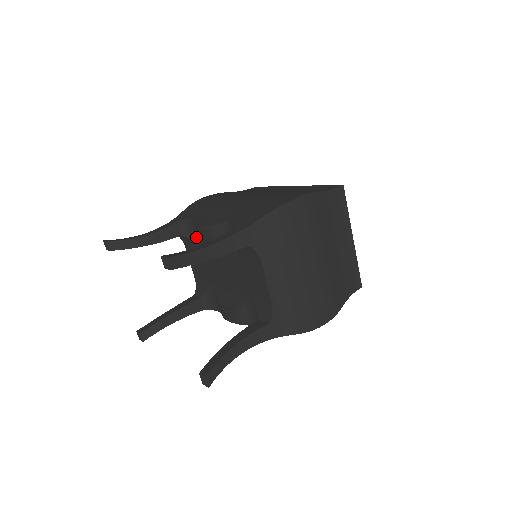
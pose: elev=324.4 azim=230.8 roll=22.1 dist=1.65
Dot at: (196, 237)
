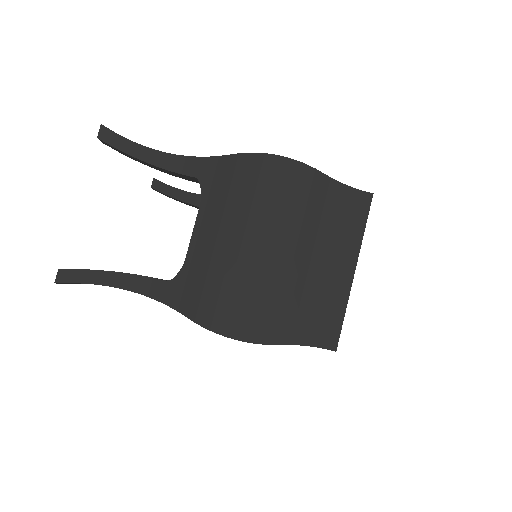
Dot at: occluded
